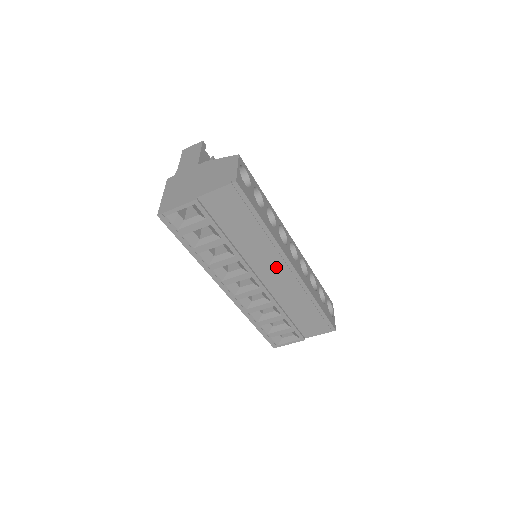
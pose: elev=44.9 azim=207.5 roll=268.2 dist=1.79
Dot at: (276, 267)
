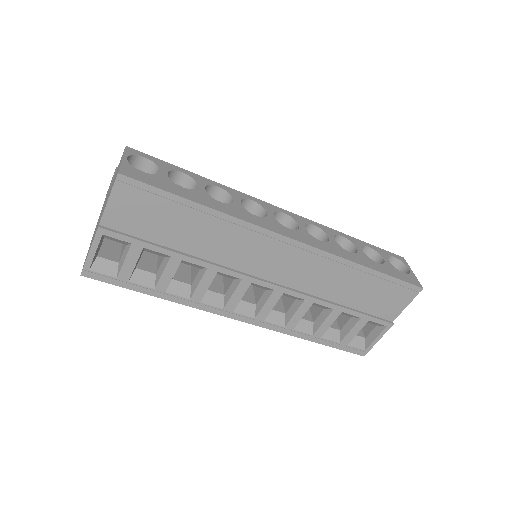
Dot at: (269, 252)
